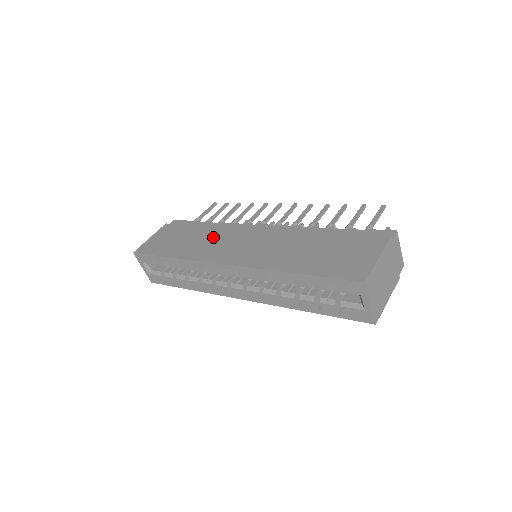
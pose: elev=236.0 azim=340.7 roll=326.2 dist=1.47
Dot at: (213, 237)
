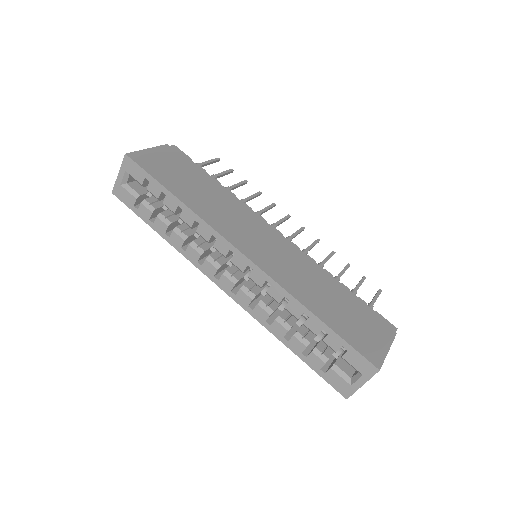
Dot at: (228, 208)
